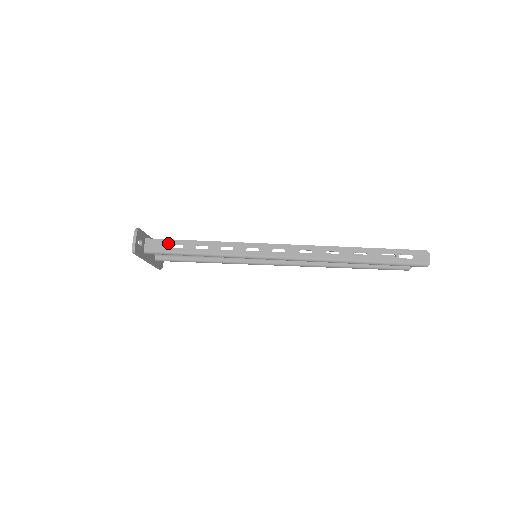
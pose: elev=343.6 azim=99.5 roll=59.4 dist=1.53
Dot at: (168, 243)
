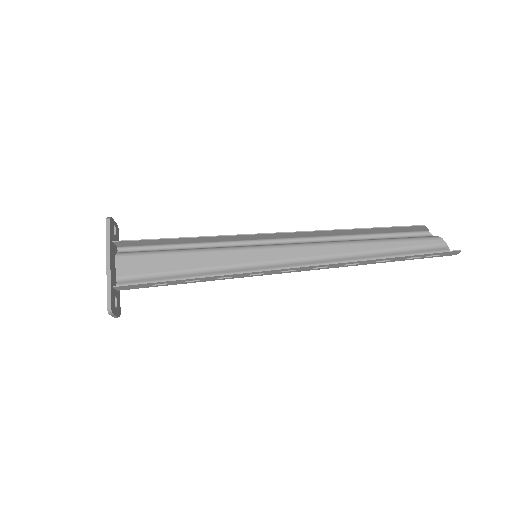
Dot at: (146, 285)
